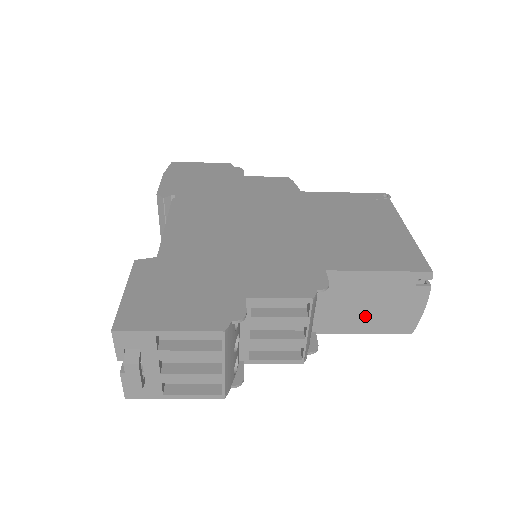
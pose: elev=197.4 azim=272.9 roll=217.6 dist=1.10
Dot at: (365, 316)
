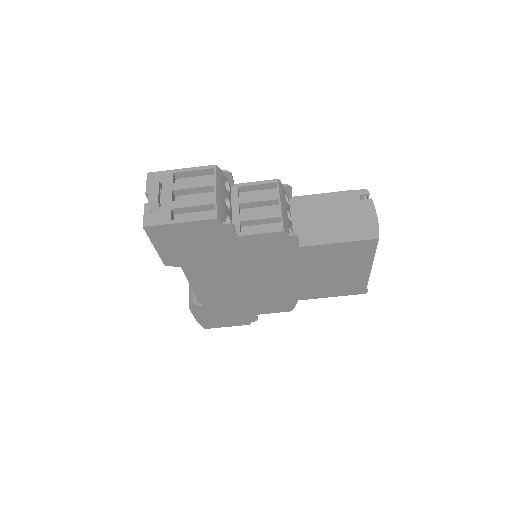
Dot at: (333, 227)
